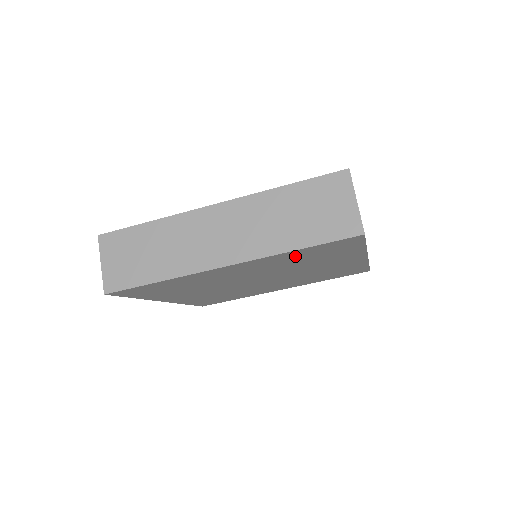
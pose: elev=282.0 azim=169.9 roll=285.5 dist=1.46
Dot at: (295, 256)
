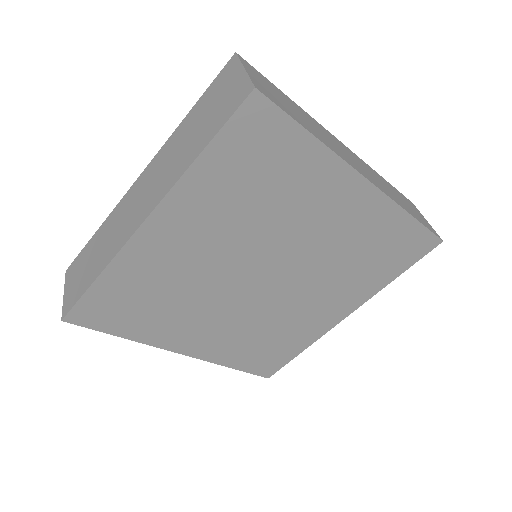
Dot at: (222, 181)
